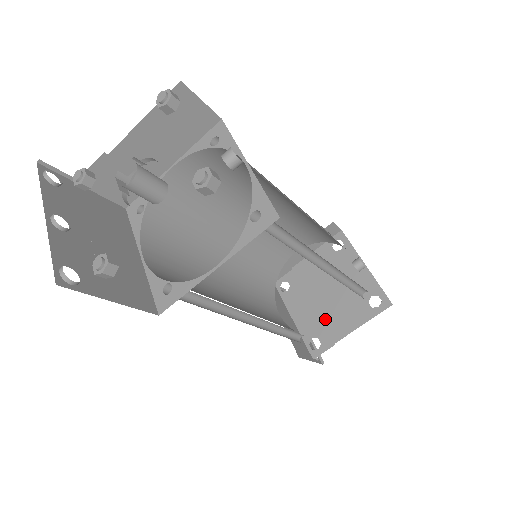
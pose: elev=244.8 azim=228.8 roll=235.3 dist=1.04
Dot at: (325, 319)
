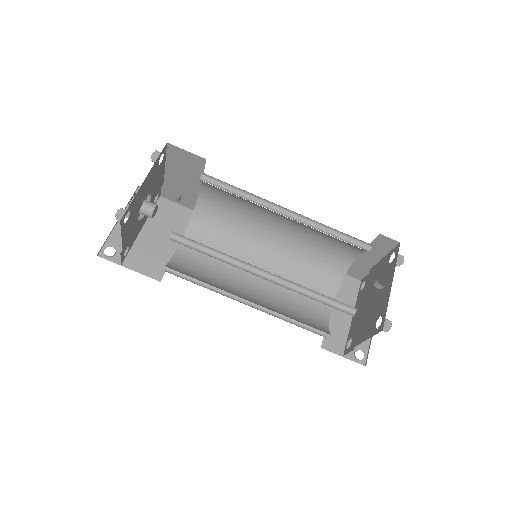
Dot at: (358, 324)
